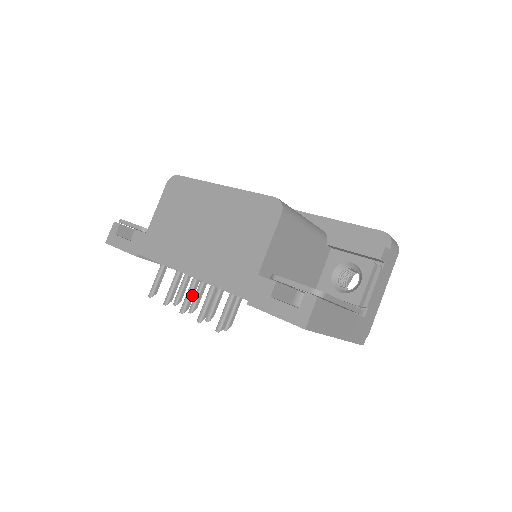
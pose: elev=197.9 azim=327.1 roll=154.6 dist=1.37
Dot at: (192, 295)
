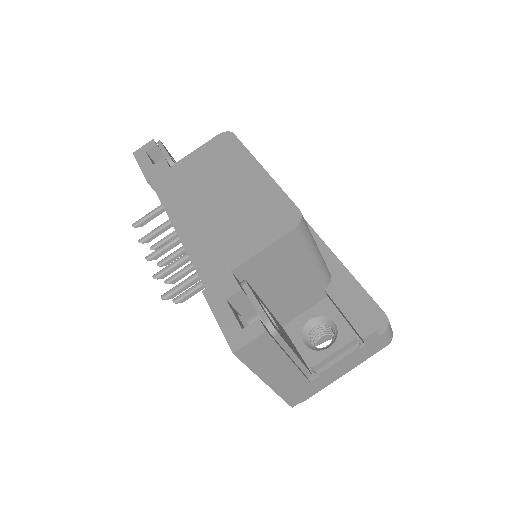
Dot at: (167, 249)
